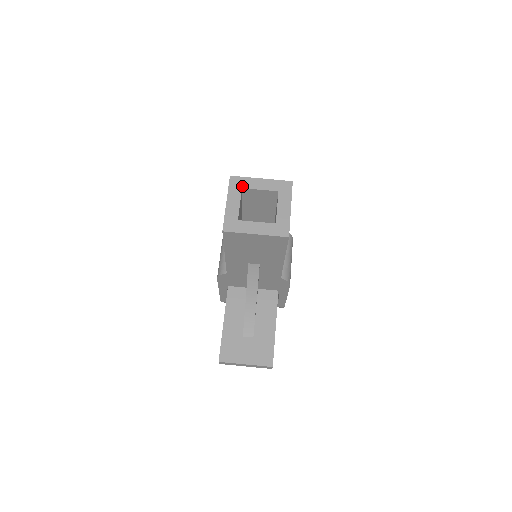
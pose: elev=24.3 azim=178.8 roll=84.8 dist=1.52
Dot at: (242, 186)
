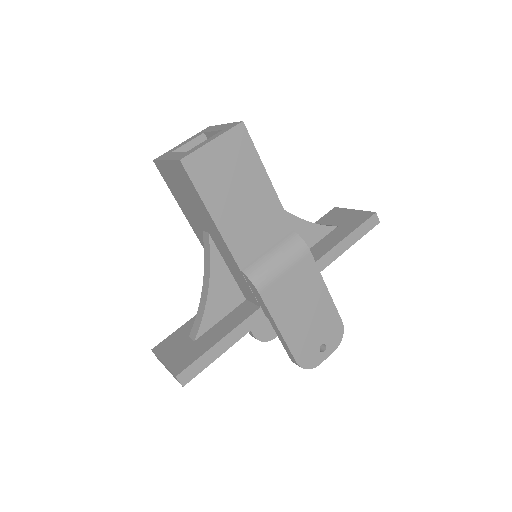
Dot at: (206, 131)
